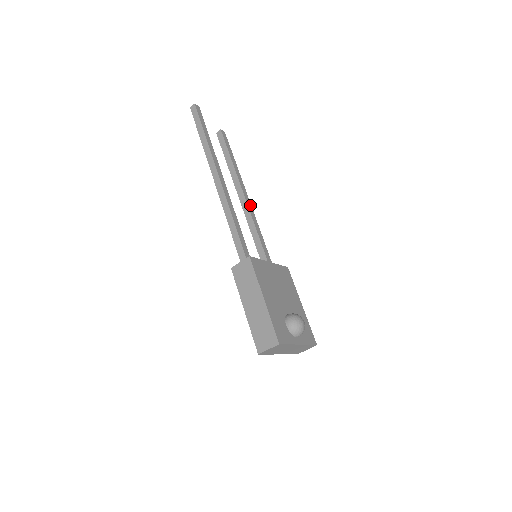
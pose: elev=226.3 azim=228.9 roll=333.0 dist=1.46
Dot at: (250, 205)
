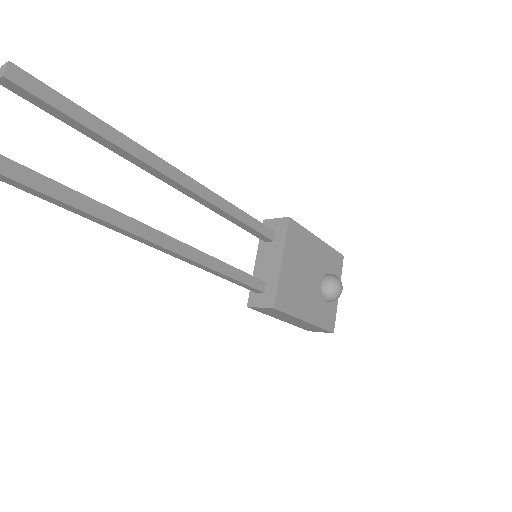
Dot at: (195, 184)
